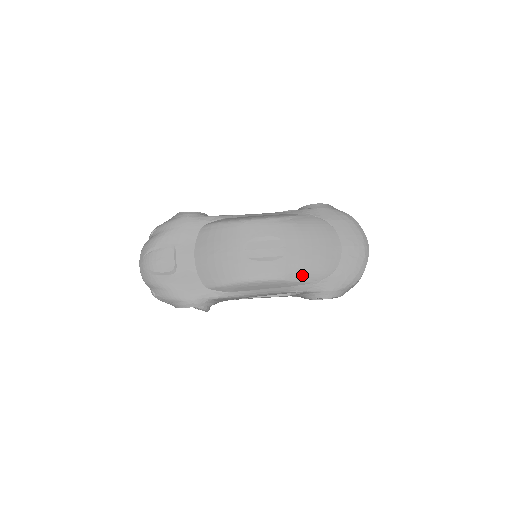
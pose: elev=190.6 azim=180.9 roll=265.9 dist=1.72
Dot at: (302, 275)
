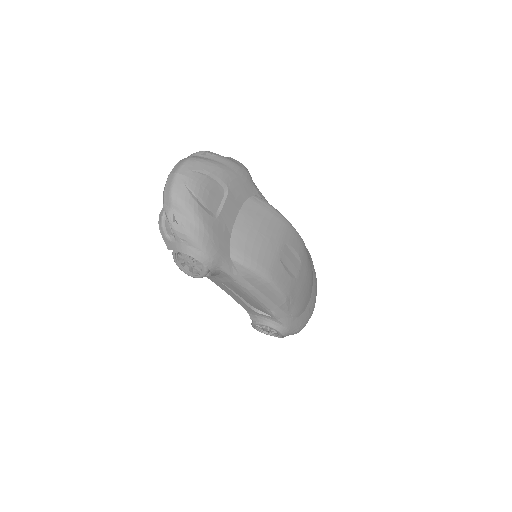
Dot at: (293, 304)
